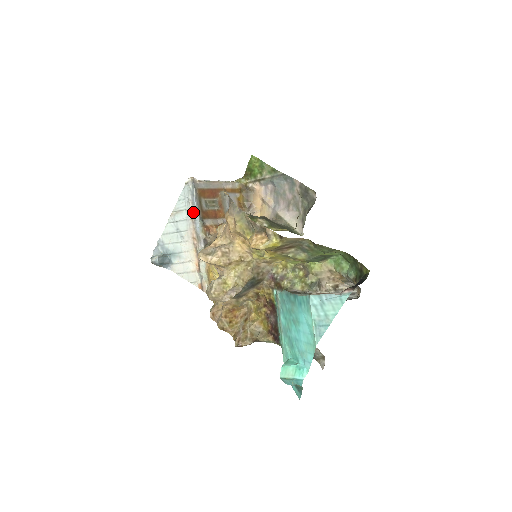
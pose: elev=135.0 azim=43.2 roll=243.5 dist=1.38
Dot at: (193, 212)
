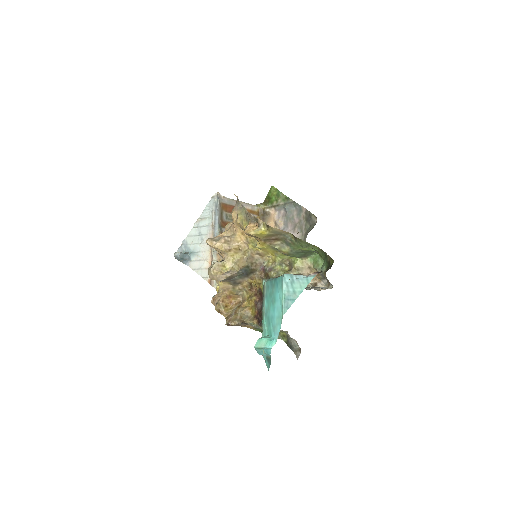
Dot at: (214, 220)
